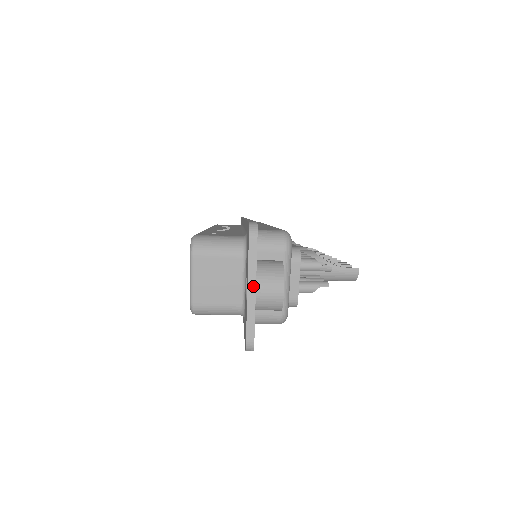
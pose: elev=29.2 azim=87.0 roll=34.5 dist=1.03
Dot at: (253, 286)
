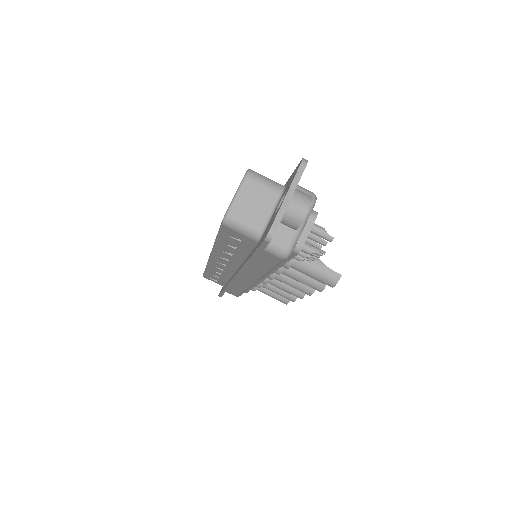
Dot at: (291, 194)
